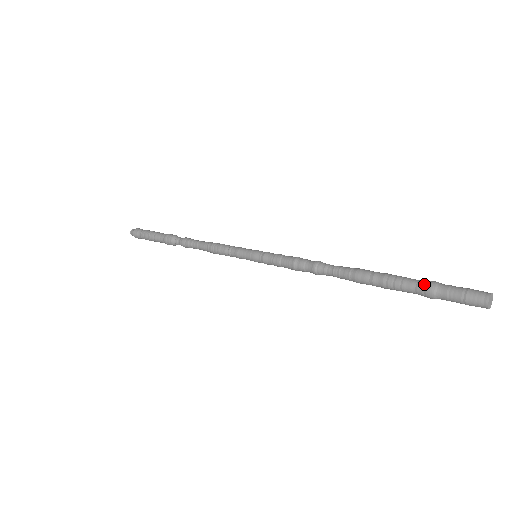
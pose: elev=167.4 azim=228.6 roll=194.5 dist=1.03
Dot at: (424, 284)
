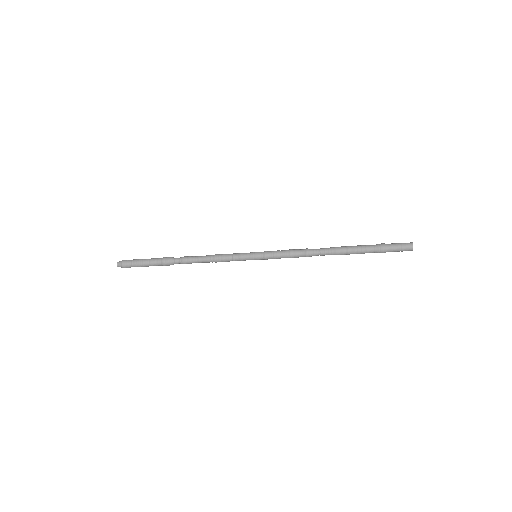
Dot at: (378, 244)
